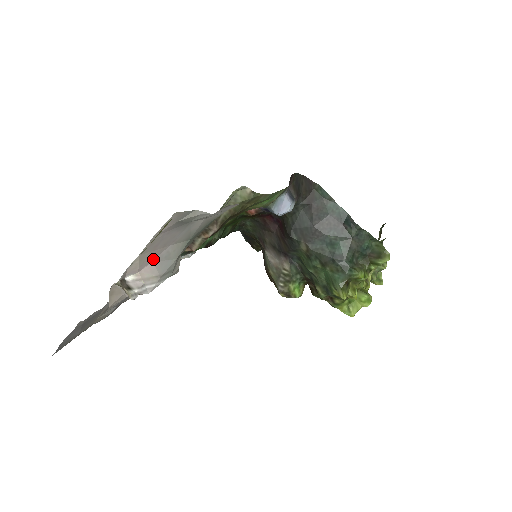
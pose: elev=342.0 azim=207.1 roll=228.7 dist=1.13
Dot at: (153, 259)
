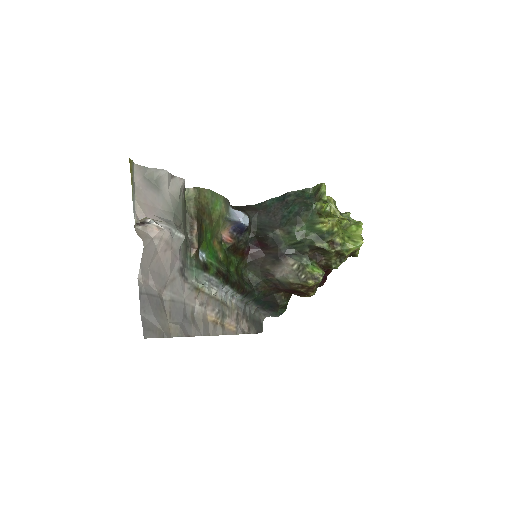
Dot at: (152, 213)
